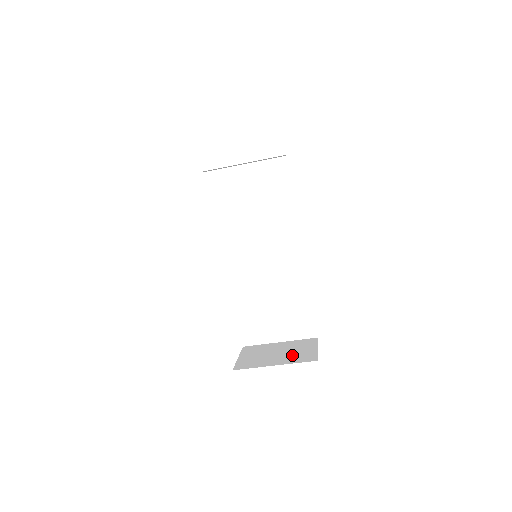
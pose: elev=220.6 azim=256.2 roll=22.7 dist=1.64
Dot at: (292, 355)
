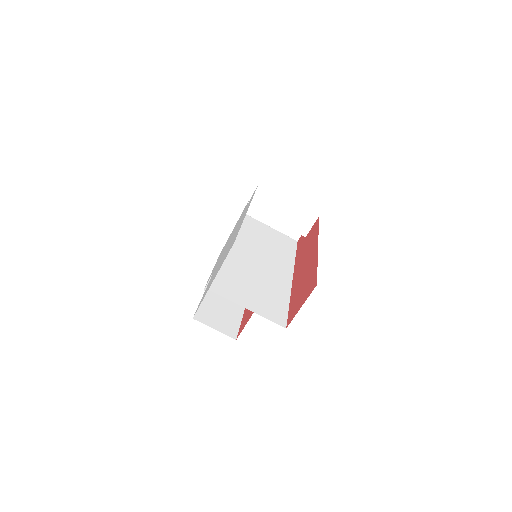
Dot at: occluded
